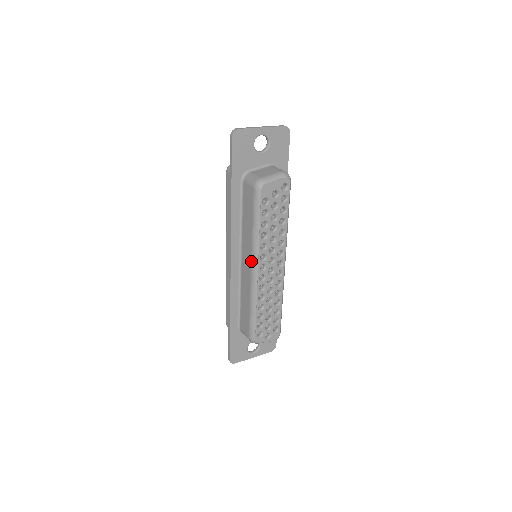
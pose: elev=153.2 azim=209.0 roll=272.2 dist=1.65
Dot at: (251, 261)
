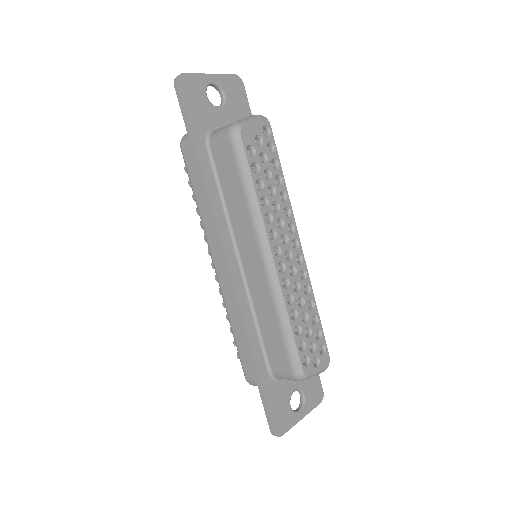
Dot at: (258, 246)
